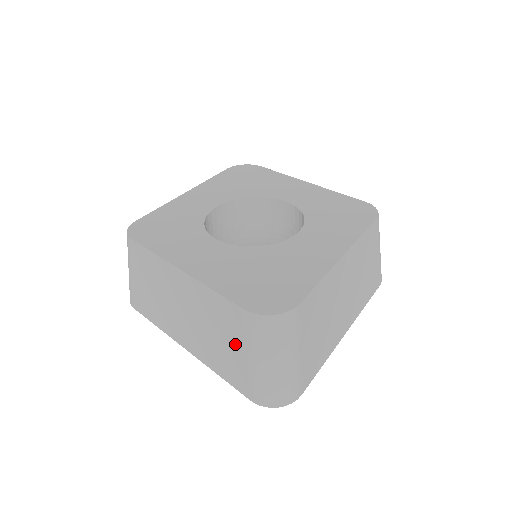
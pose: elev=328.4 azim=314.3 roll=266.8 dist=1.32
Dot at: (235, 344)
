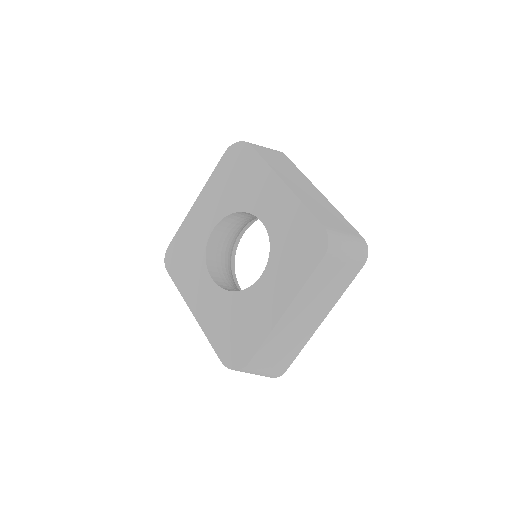
Dot at: occluded
